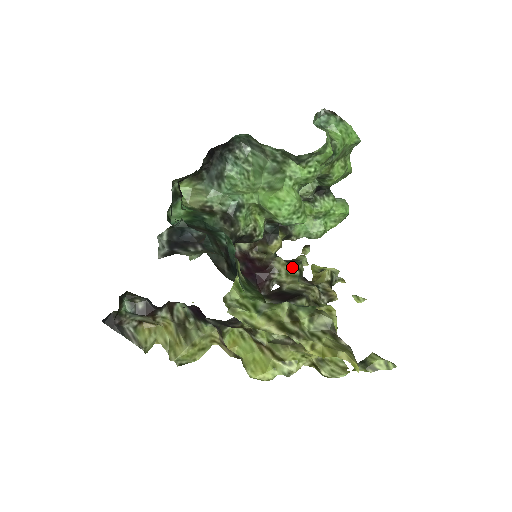
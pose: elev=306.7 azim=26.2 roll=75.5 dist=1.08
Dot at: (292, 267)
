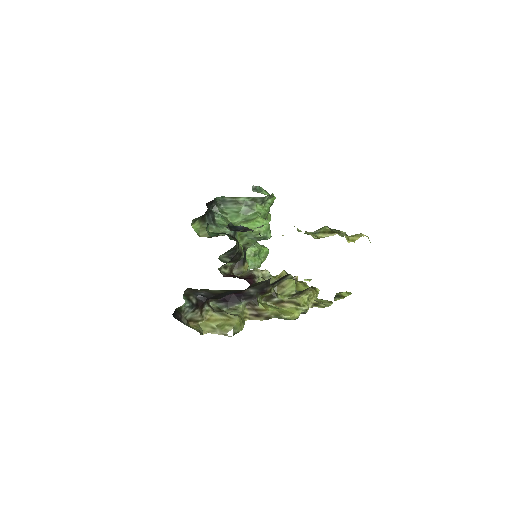
Dot at: (266, 271)
